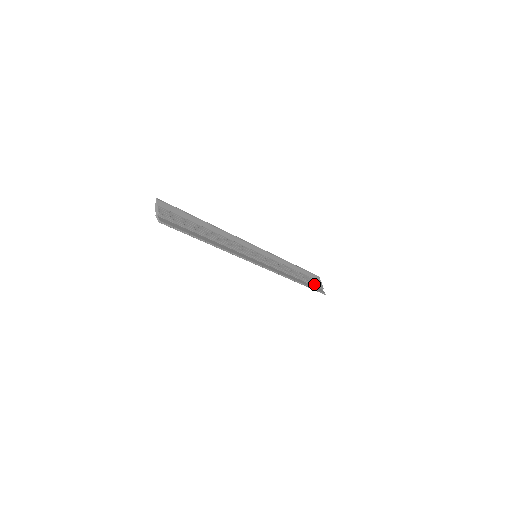
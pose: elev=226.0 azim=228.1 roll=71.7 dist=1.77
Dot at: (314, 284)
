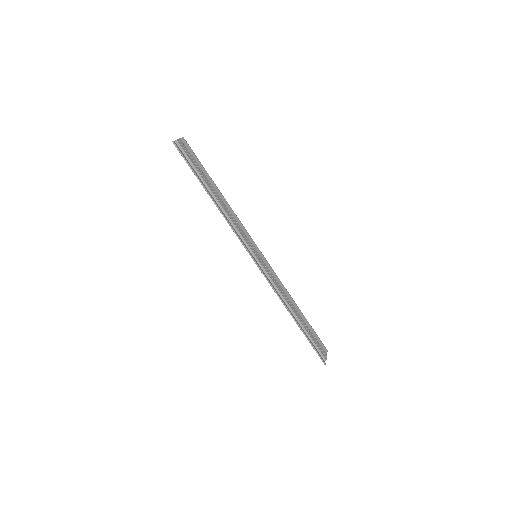
Dot at: (315, 343)
